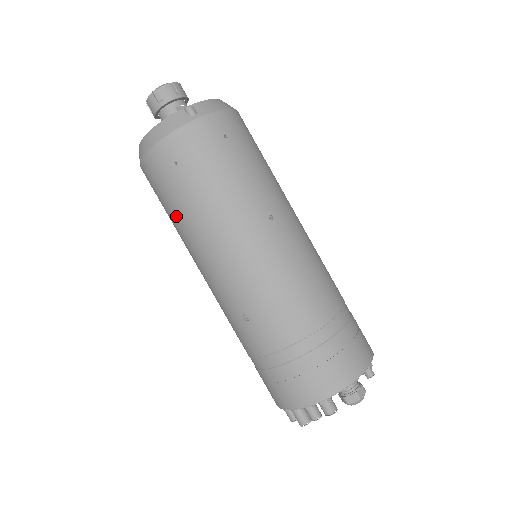
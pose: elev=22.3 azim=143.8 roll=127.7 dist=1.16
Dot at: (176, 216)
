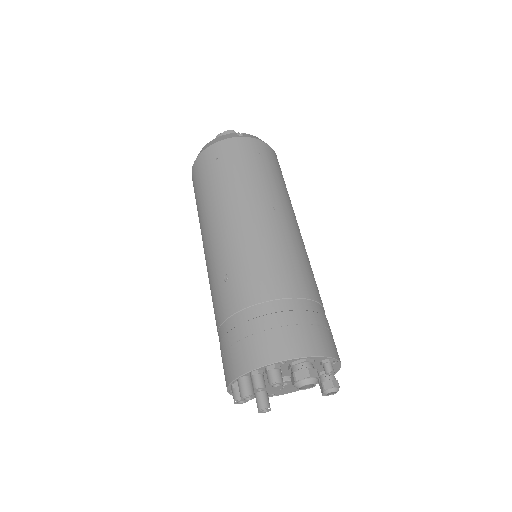
Dot at: (202, 199)
